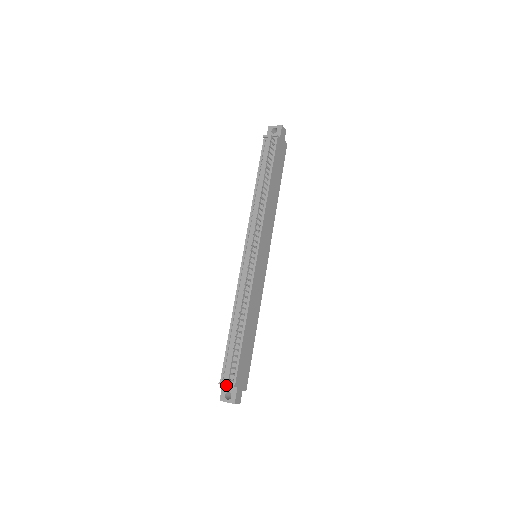
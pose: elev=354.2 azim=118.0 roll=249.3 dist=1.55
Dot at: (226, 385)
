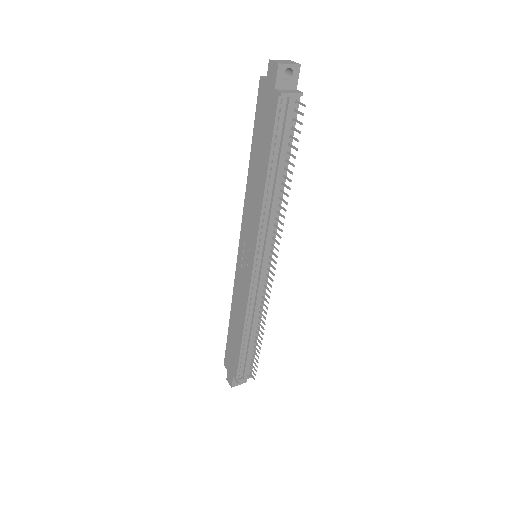
Dot at: occluded
